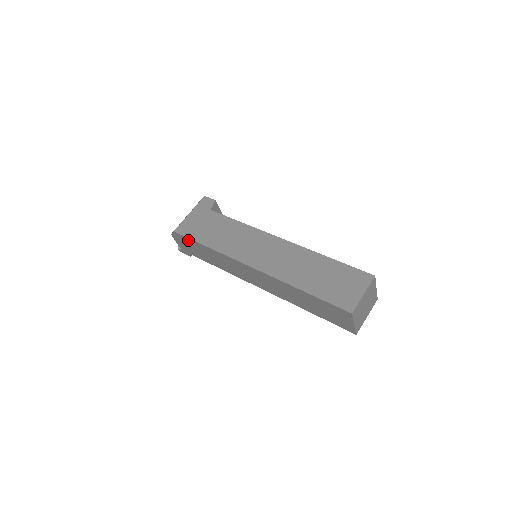
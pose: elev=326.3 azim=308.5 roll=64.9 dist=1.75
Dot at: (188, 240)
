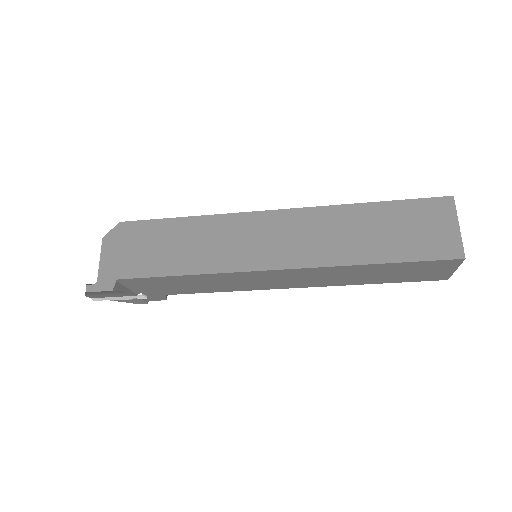
Dot at: (146, 227)
